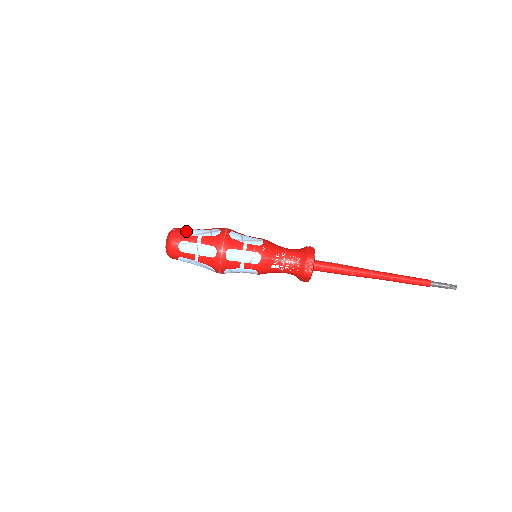
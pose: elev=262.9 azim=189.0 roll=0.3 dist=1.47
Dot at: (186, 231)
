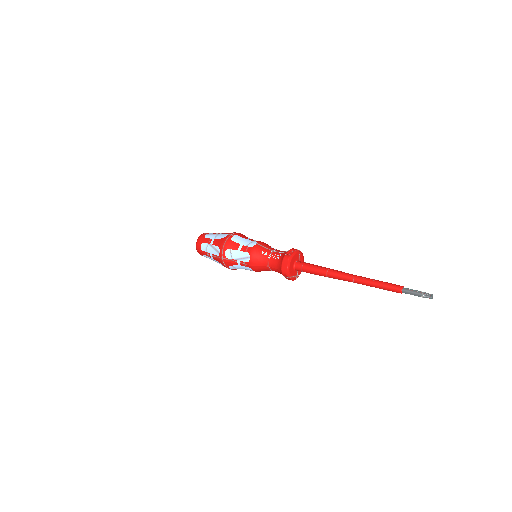
Dot at: occluded
